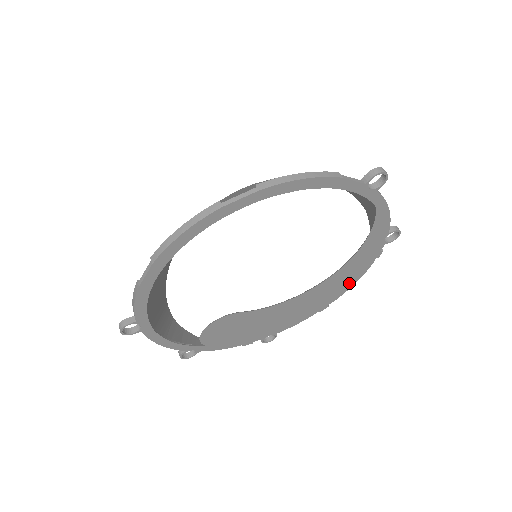
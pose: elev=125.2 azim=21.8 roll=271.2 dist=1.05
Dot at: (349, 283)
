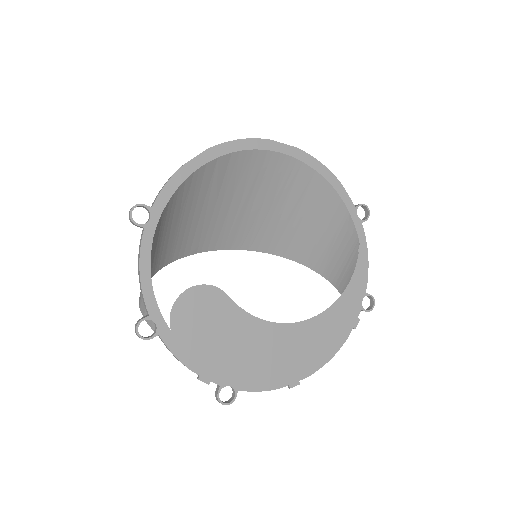
Dot at: (325, 352)
